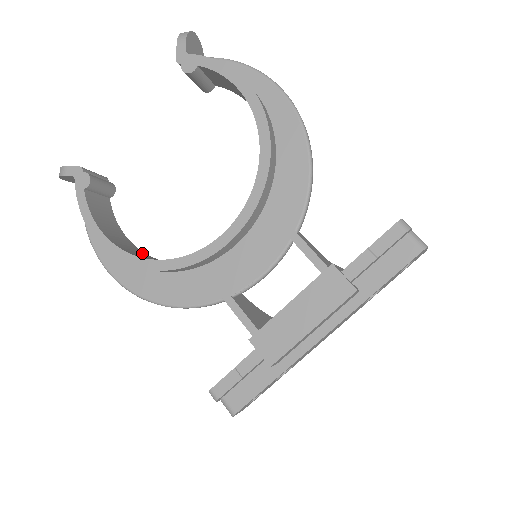
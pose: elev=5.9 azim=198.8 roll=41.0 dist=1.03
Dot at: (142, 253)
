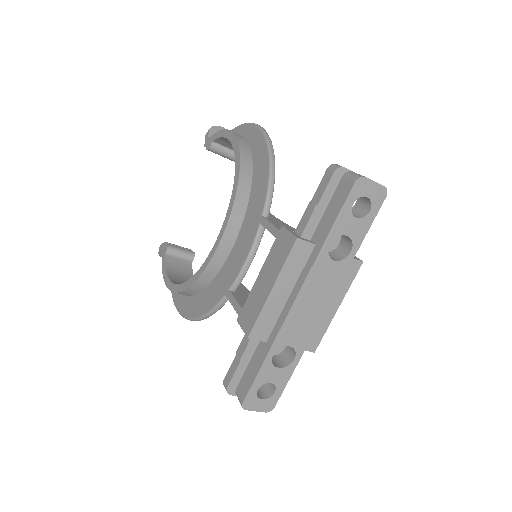
Dot at: occluded
